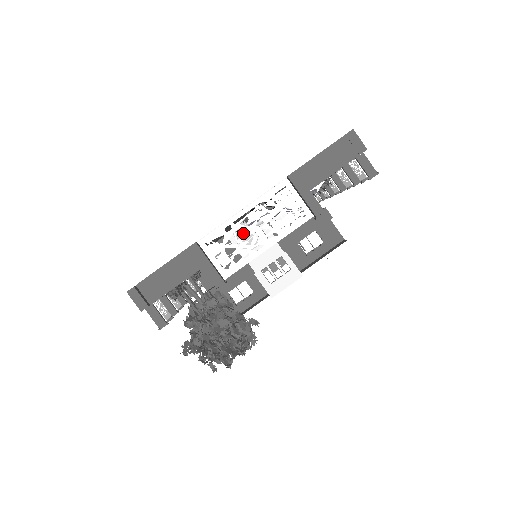
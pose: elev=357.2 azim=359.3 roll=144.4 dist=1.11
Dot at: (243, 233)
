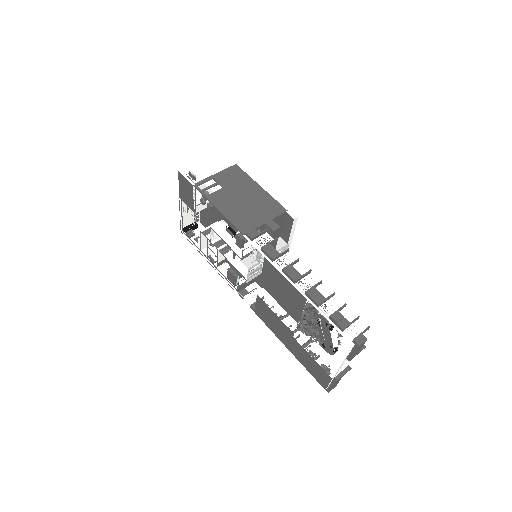
Dot at: (253, 273)
